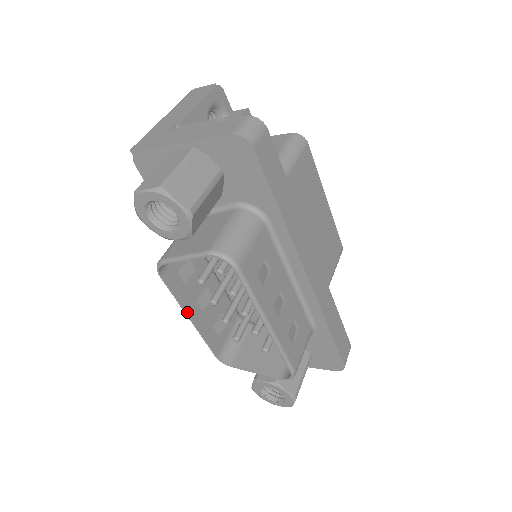
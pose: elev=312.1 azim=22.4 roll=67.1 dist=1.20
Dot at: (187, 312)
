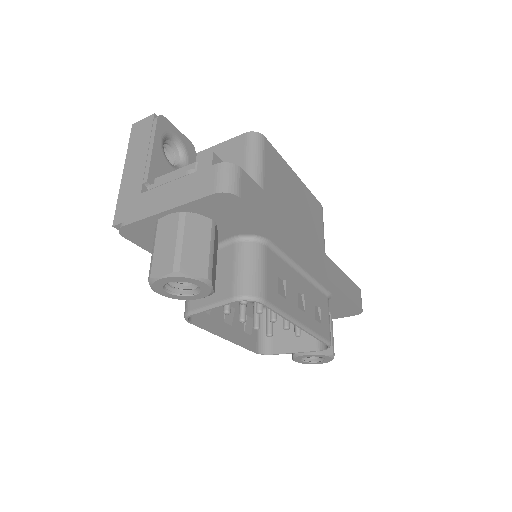
Dot at: (221, 336)
